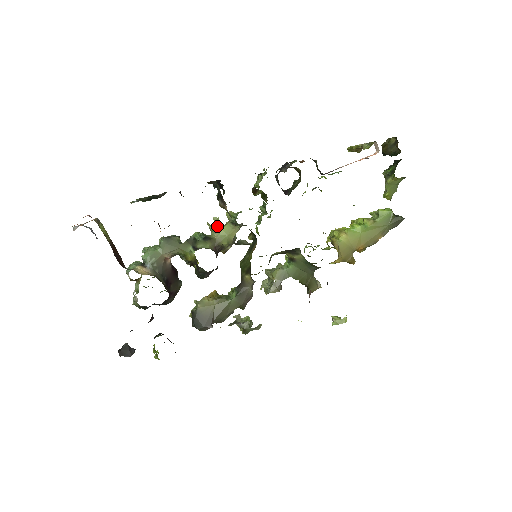
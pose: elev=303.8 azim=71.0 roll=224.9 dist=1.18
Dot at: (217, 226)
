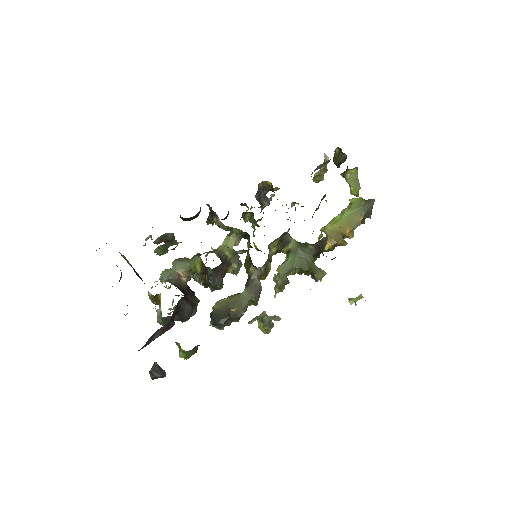
Dot at: (219, 246)
